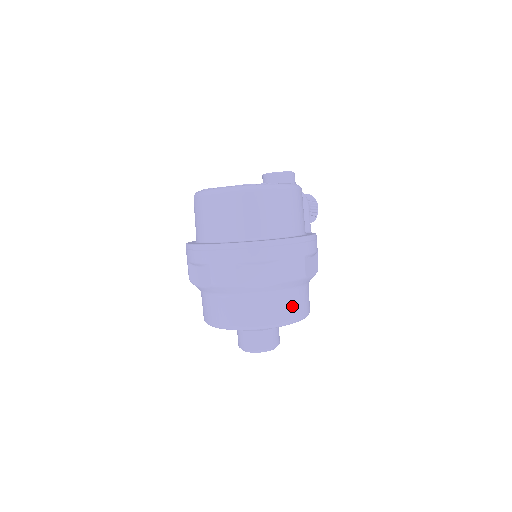
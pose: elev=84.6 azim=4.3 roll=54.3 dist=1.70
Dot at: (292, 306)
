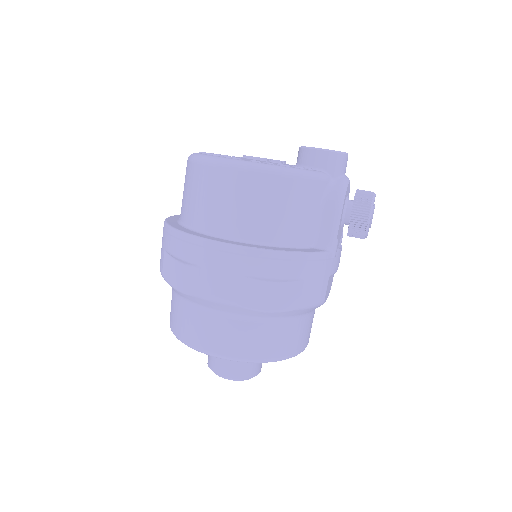
Dot at: (221, 335)
